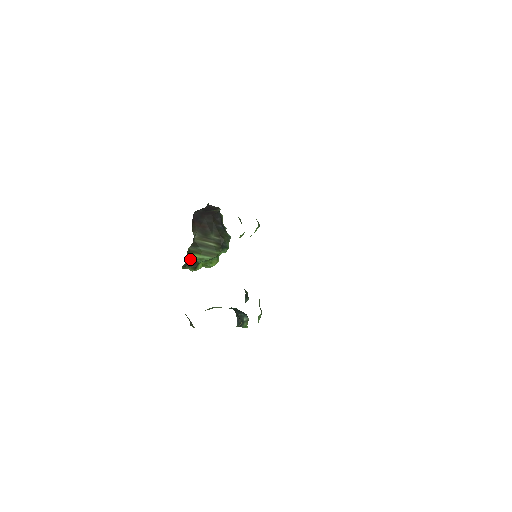
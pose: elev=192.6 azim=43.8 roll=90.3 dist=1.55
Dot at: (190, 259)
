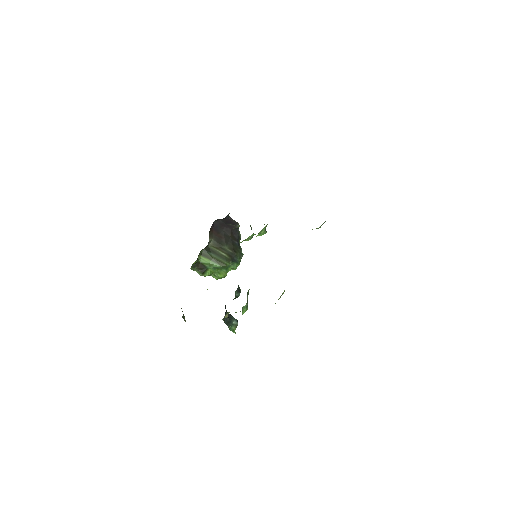
Dot at: (200, 262)
